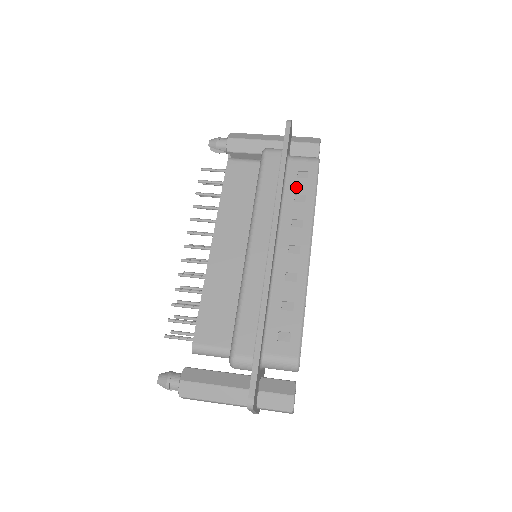
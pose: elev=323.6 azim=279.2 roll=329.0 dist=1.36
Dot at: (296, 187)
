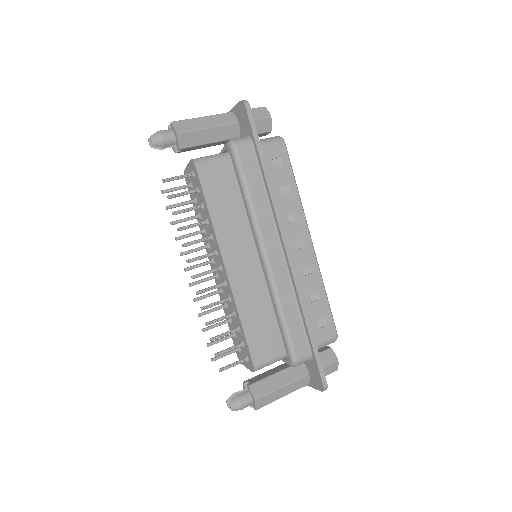
Dot at: (277, 179)
